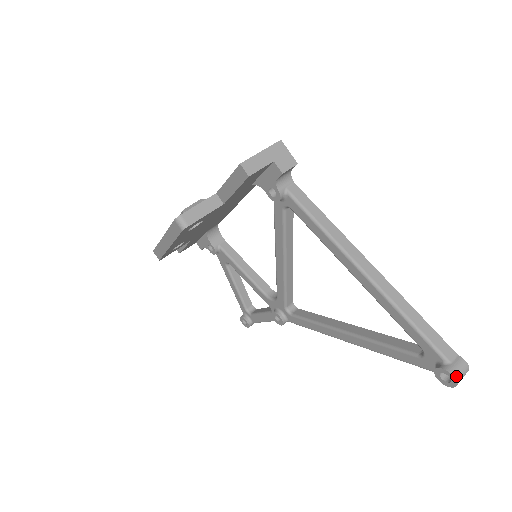
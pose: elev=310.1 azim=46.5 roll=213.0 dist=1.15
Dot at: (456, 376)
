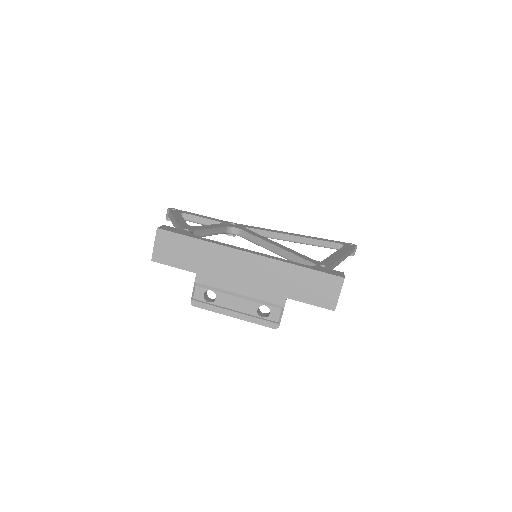
Dot at: occluded
